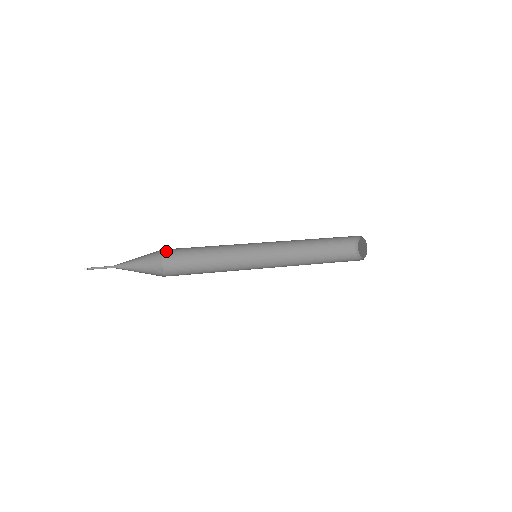
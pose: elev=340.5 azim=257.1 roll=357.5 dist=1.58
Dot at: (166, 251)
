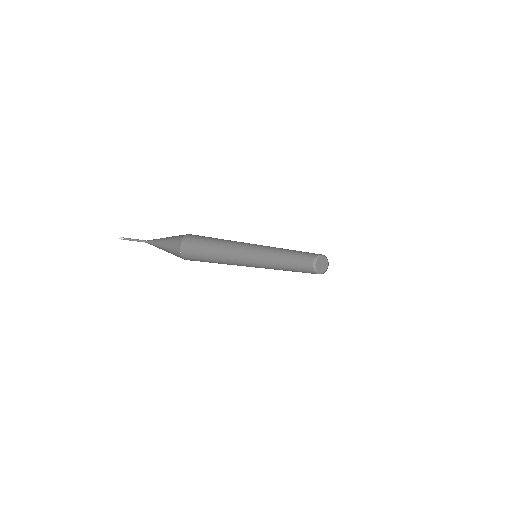
Dot at: (184, 246)
